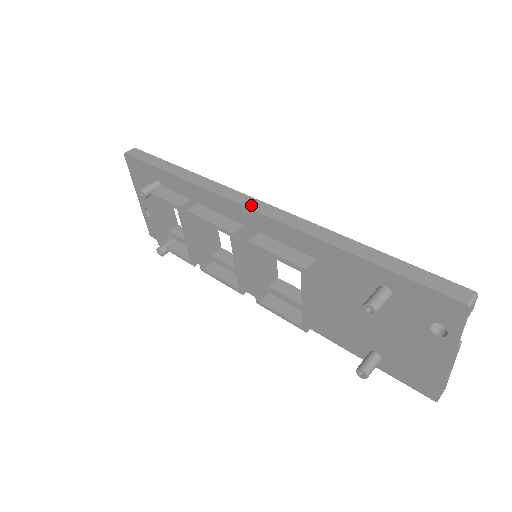
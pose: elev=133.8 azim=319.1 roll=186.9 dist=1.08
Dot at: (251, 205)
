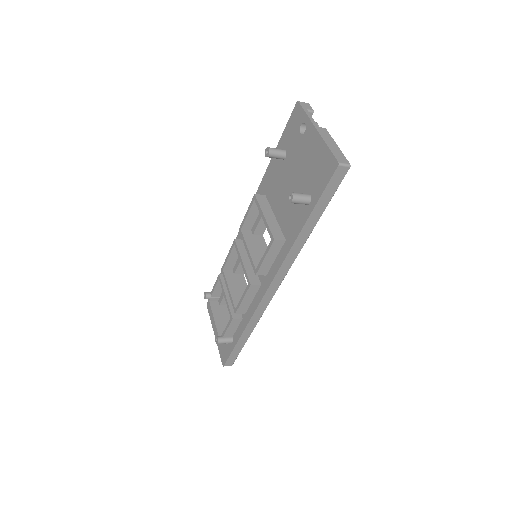
Dot at: occluded
